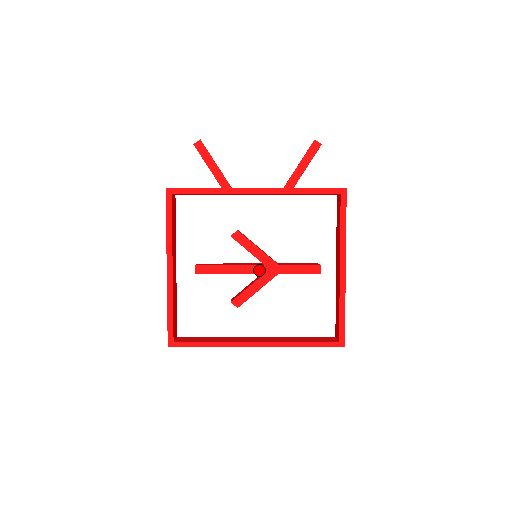
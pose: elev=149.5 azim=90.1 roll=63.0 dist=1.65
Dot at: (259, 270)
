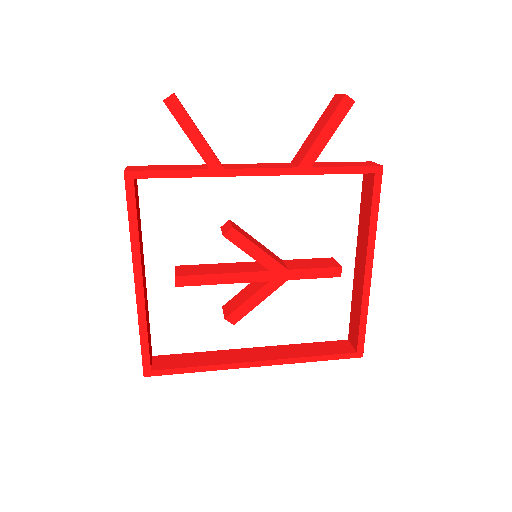
Dot at: (262, 277)
